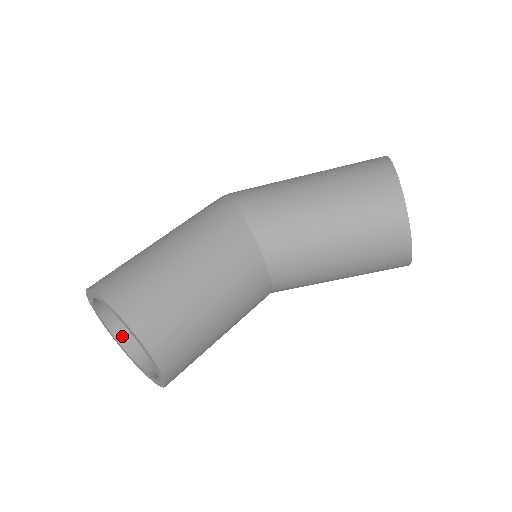
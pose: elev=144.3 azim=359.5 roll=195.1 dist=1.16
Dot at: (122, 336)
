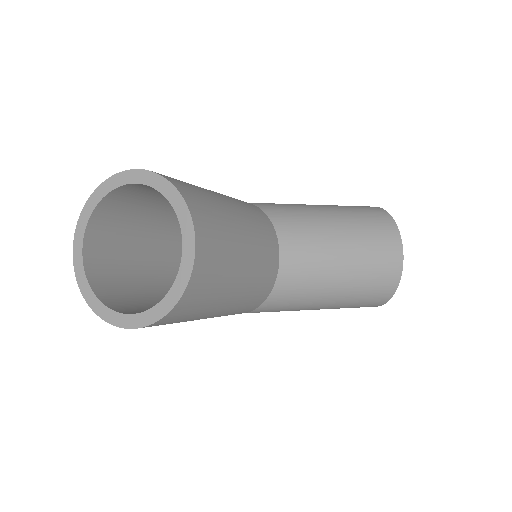
Dot at: (96, 284)
